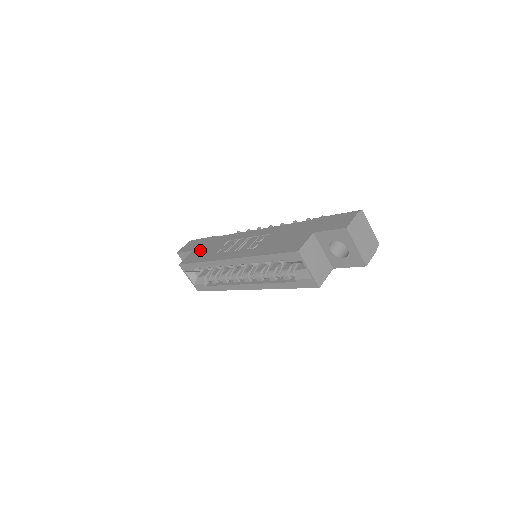
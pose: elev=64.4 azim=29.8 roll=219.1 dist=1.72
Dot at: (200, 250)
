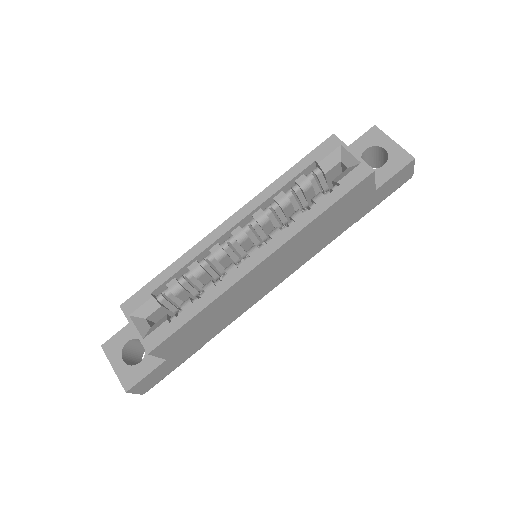
Dot at: occluded
